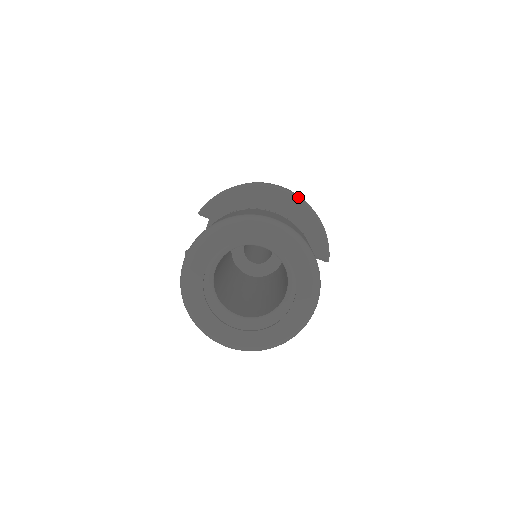
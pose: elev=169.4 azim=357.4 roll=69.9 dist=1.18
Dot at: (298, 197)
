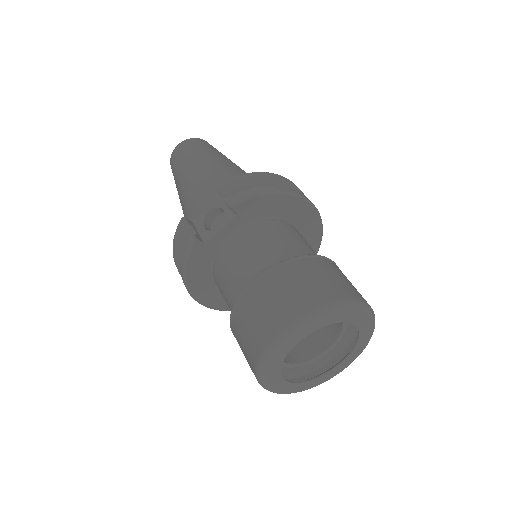
Dot at: (320, 216)
